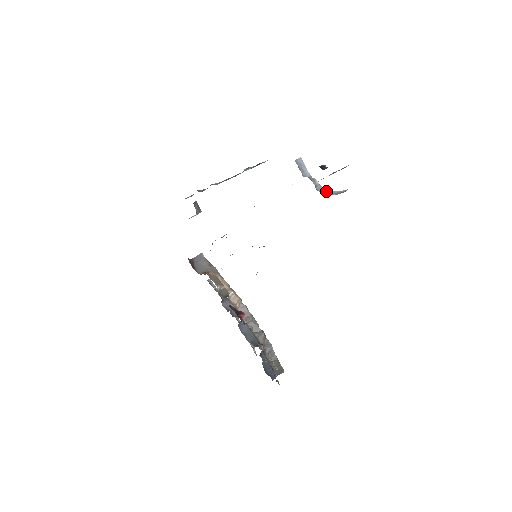
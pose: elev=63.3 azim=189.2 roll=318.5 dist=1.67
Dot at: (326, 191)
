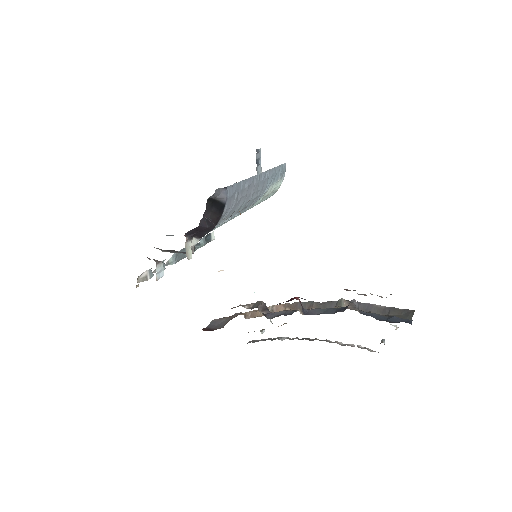
Dot at: occluded
